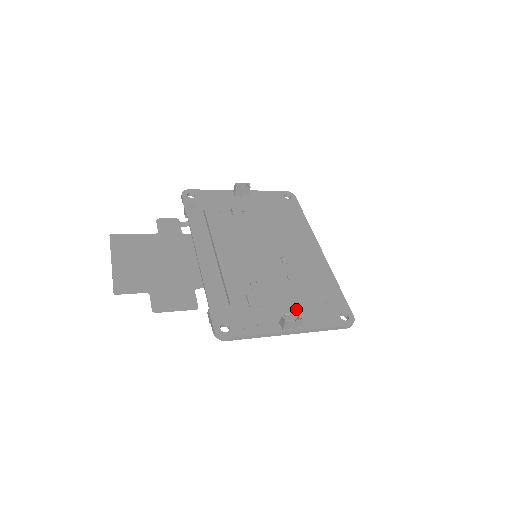
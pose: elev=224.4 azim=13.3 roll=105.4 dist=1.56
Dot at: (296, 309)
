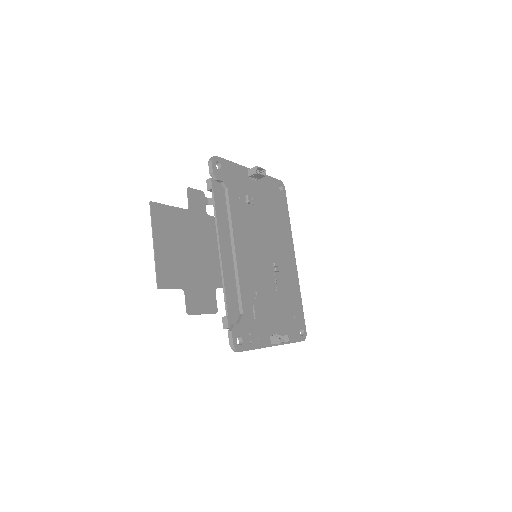
Dot at: (279, 323)
